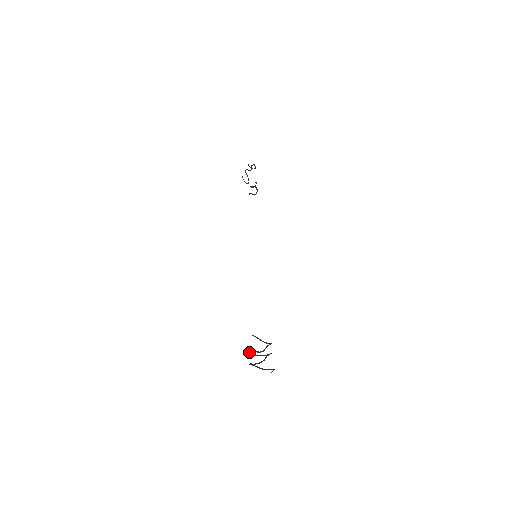
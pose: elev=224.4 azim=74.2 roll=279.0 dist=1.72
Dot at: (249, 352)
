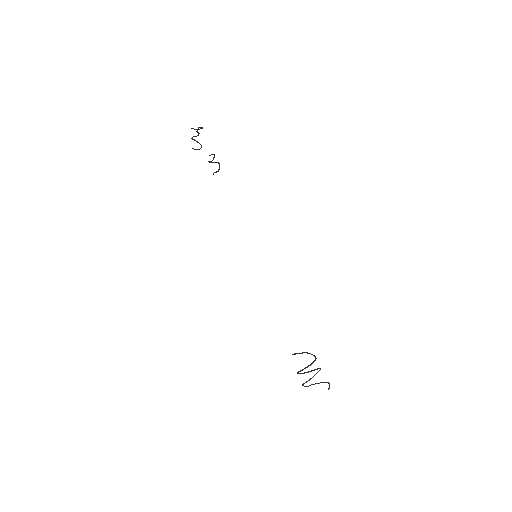
Dot at: (297, 373)
